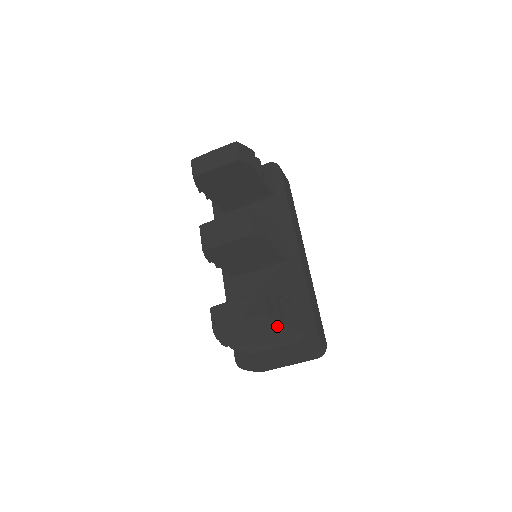
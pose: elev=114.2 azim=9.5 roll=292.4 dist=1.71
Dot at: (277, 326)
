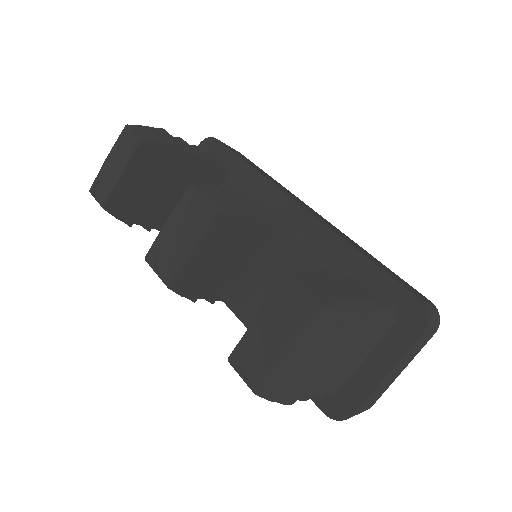
Dot at: (346, 316)
